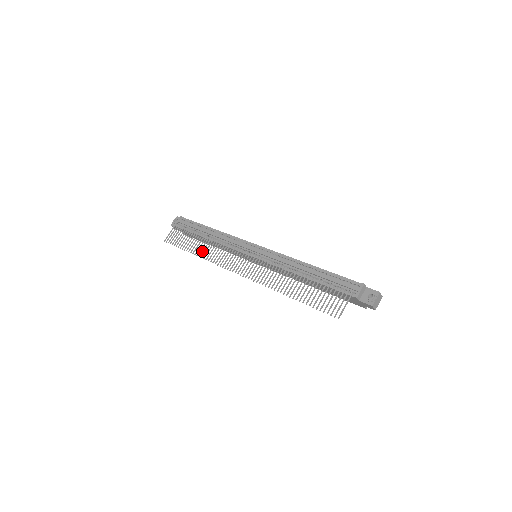
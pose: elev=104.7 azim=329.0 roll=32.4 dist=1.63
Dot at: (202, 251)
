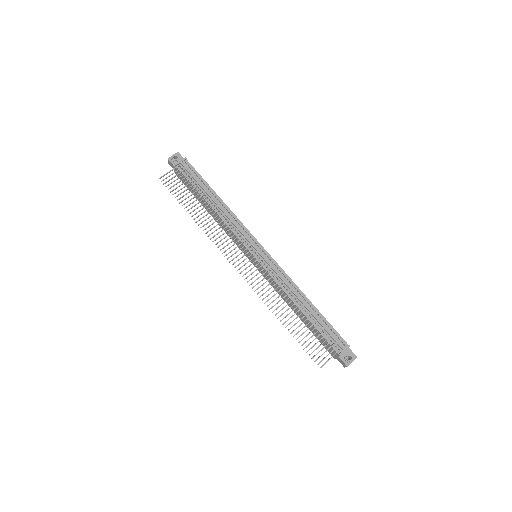
Dot at: occluded
